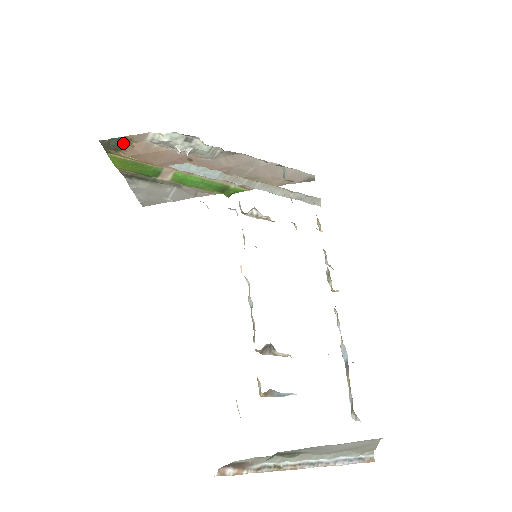
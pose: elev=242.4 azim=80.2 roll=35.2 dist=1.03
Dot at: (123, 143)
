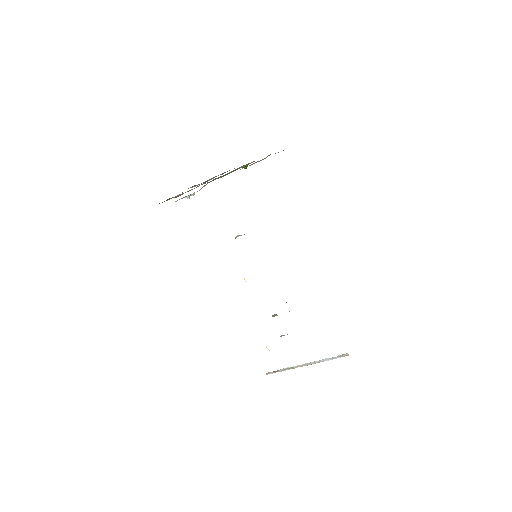
Dot at: occluded
